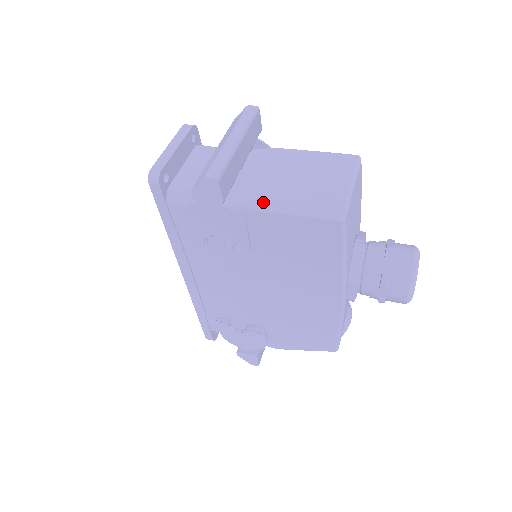
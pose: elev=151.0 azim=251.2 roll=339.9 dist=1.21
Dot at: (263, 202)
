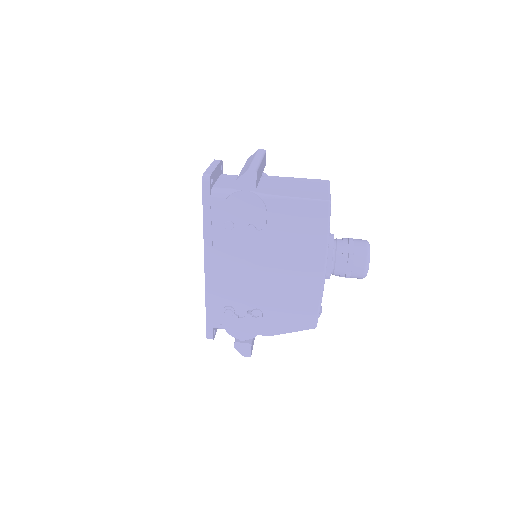
Dot at: (278, 194)
